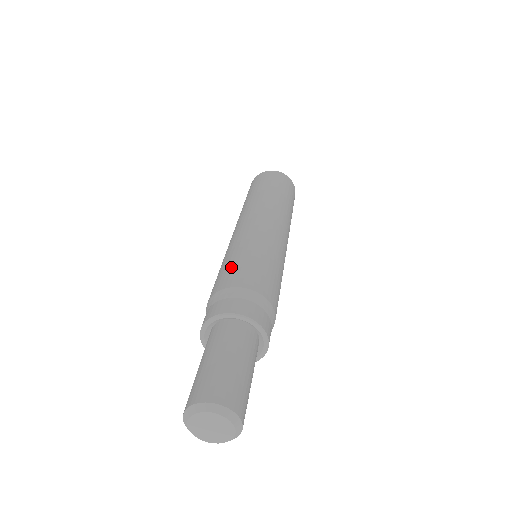
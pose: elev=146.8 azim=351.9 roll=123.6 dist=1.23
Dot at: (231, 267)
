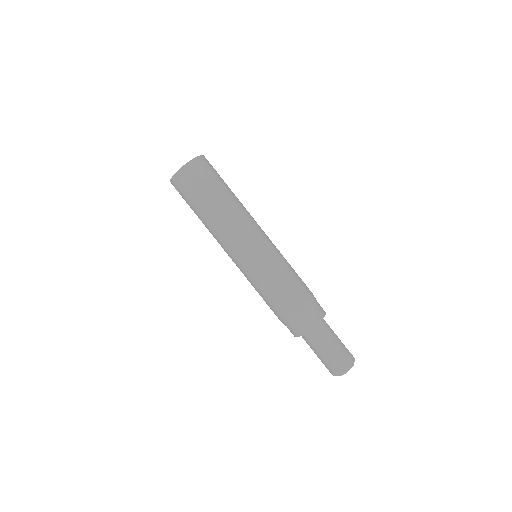
Dot at: (270, 303)
